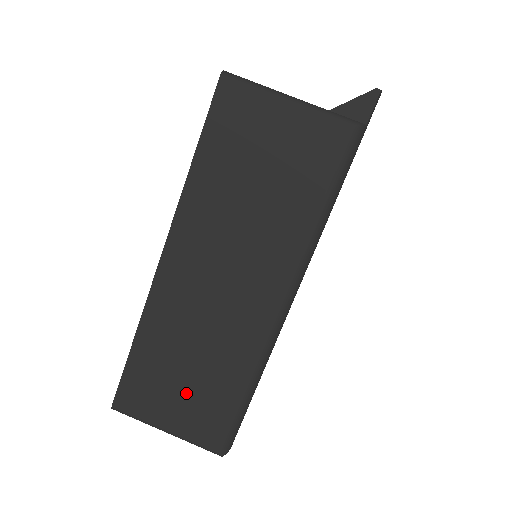
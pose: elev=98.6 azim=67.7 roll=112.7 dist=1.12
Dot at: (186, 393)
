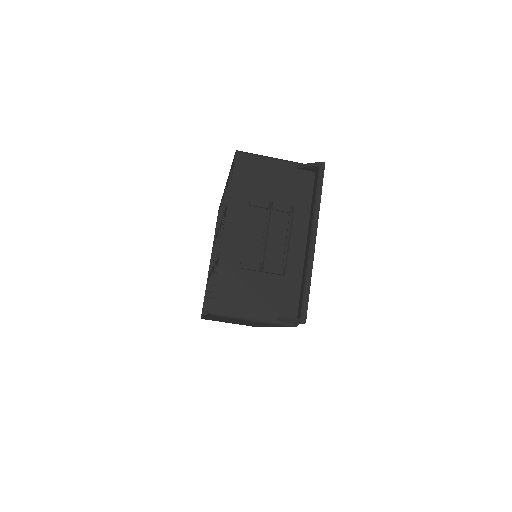
Dot at: occluded
